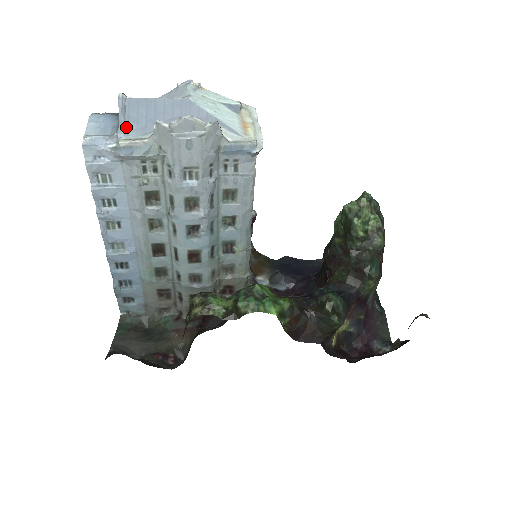
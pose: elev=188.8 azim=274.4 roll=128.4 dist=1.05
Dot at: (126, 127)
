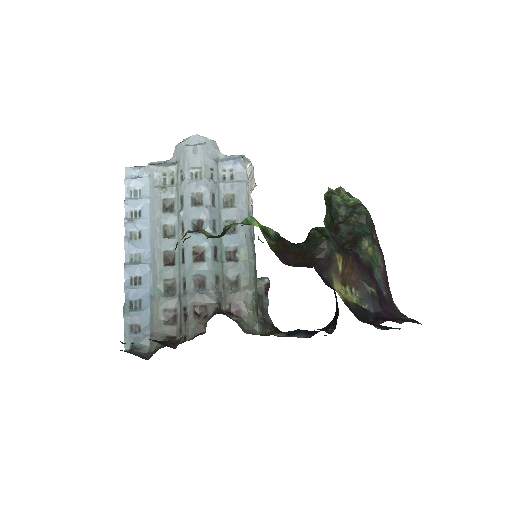
Dot at: occluded
